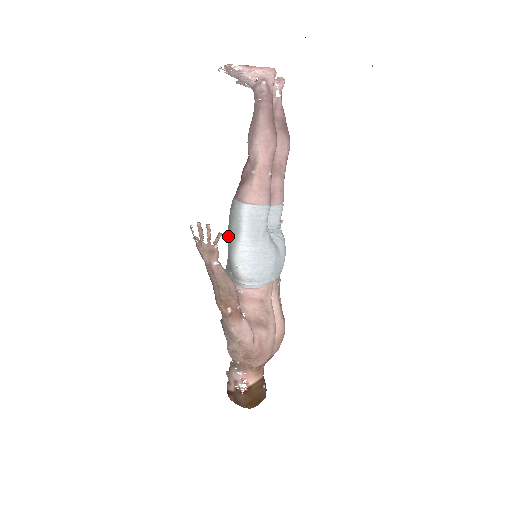
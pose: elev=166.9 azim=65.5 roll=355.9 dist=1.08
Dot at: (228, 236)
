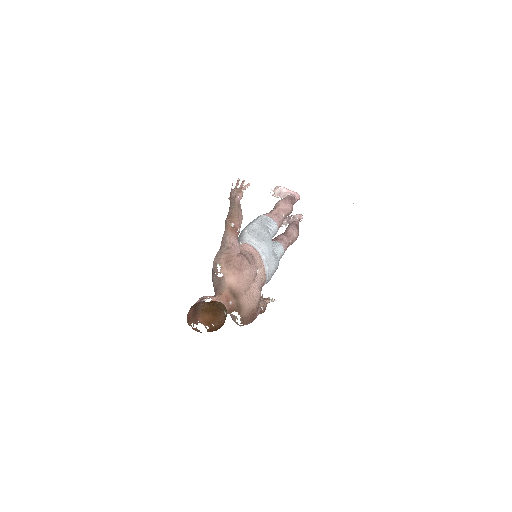
Dot at: occluded
